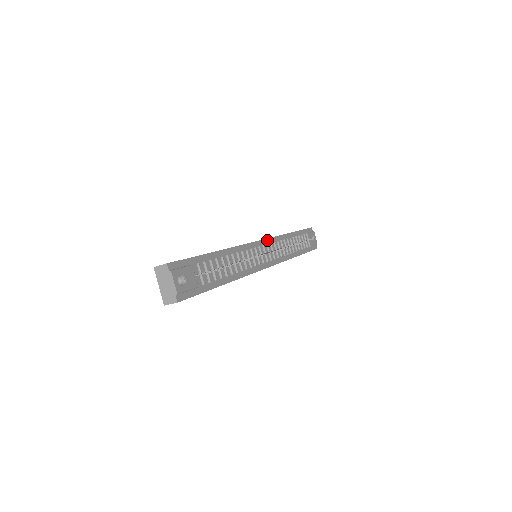
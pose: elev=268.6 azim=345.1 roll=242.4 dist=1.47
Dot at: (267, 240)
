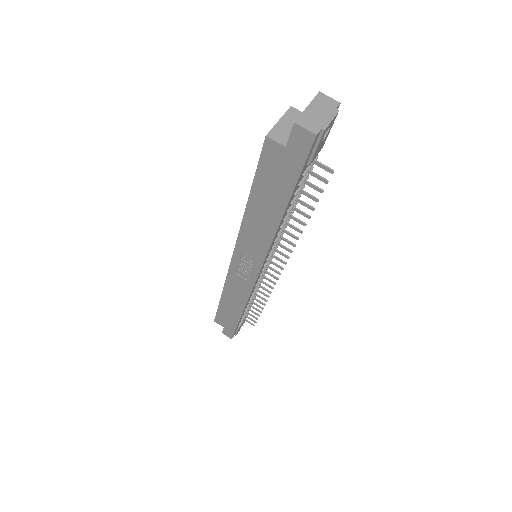
Dot at: occluded
